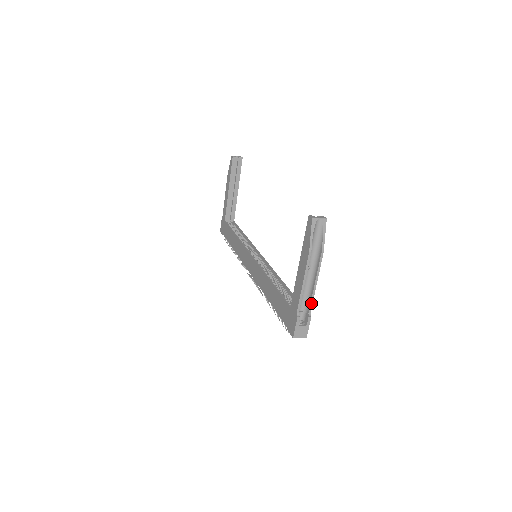
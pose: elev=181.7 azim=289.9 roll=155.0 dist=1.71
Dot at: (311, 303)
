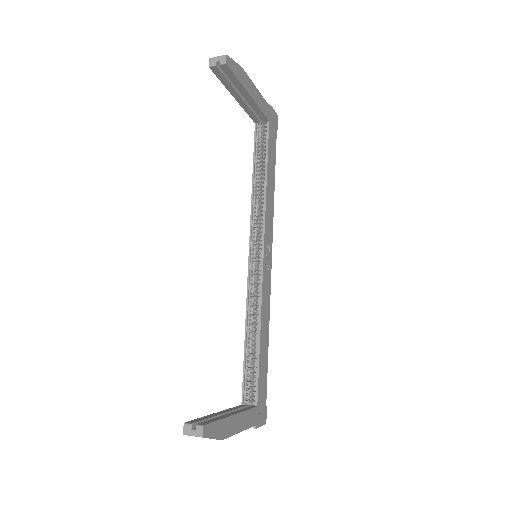
Dot at: (249, 427)
